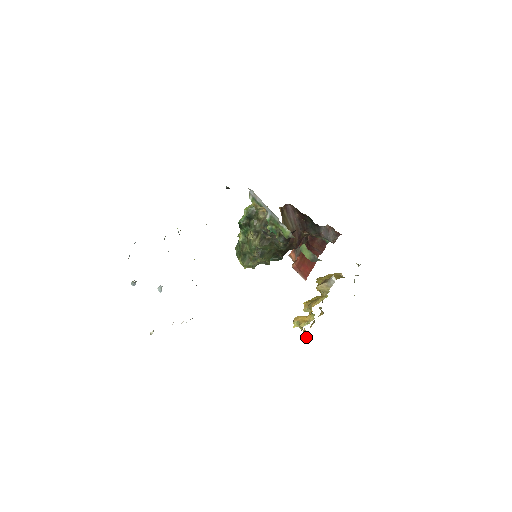
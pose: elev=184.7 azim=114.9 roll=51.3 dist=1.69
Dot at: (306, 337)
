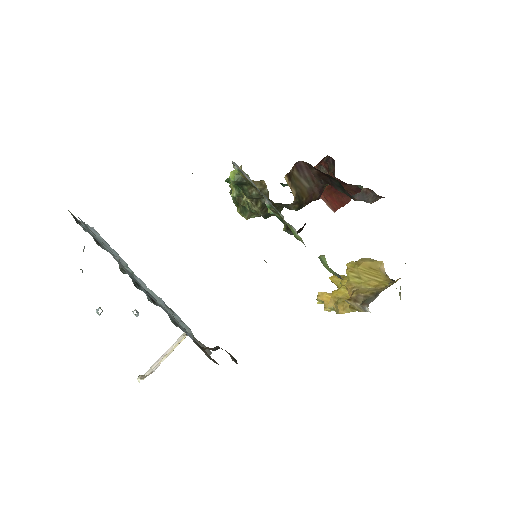
Dot at: occluded
